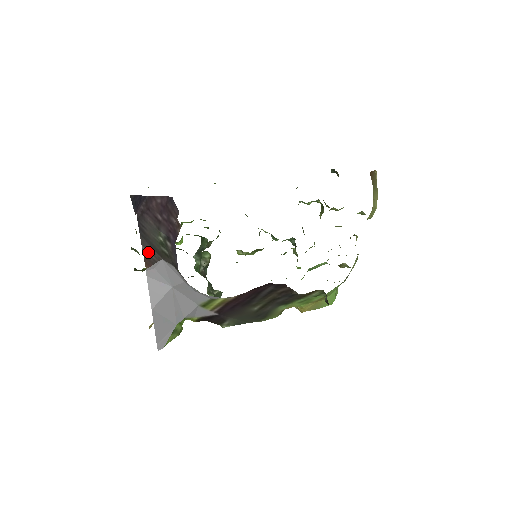
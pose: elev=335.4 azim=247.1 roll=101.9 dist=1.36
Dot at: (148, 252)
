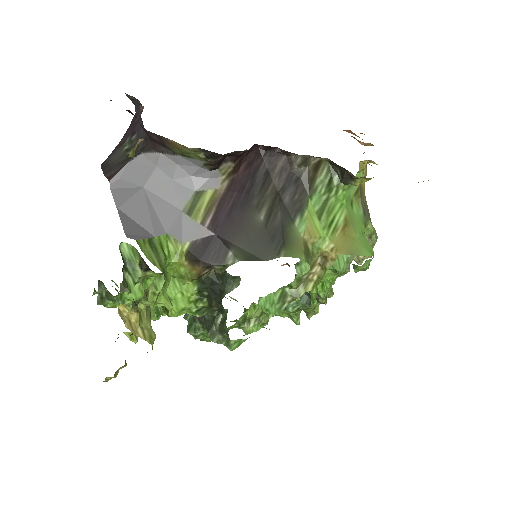
Dot at: (112, 172)
